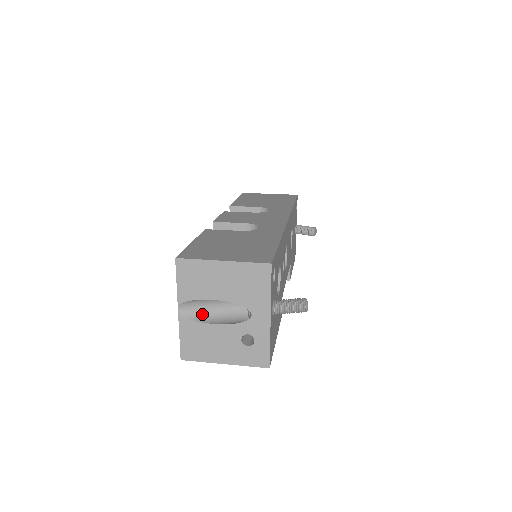
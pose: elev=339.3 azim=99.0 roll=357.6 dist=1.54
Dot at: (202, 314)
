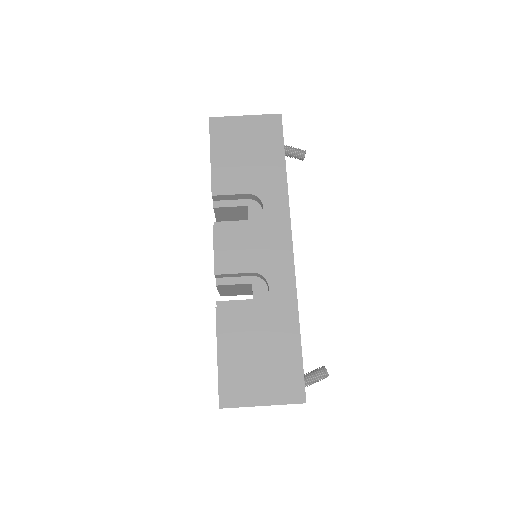
Dot at: occluded
